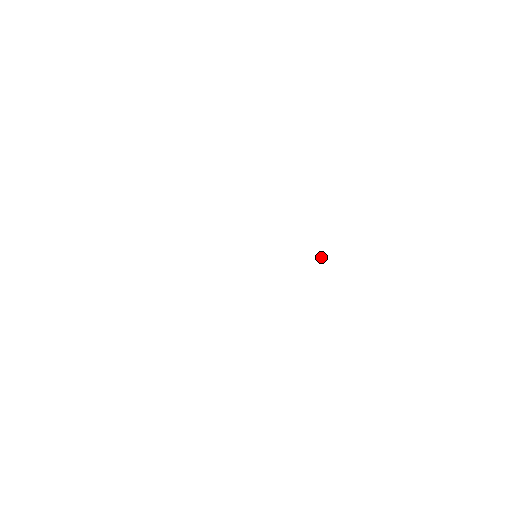
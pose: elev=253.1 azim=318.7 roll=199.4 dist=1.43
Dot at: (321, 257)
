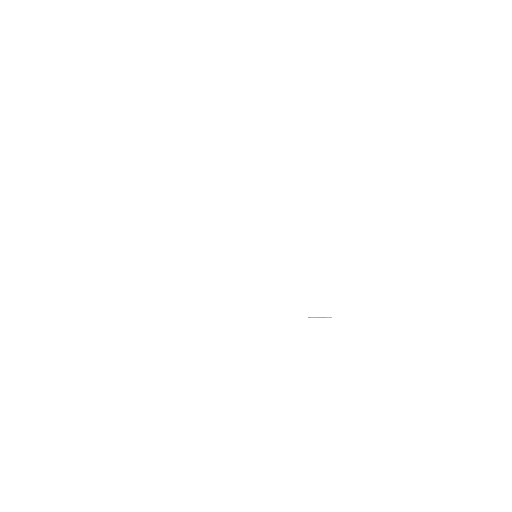
Dot at: (326, 317)
